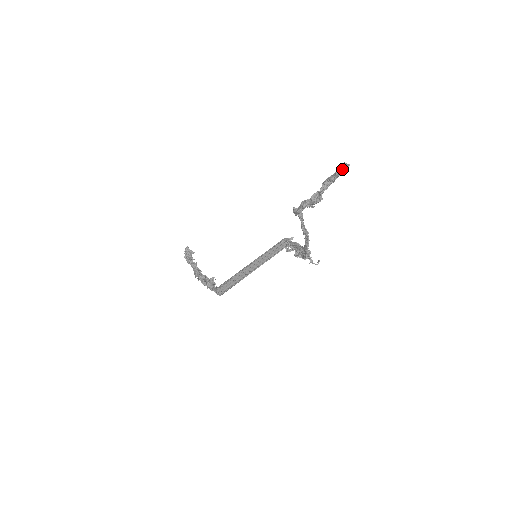
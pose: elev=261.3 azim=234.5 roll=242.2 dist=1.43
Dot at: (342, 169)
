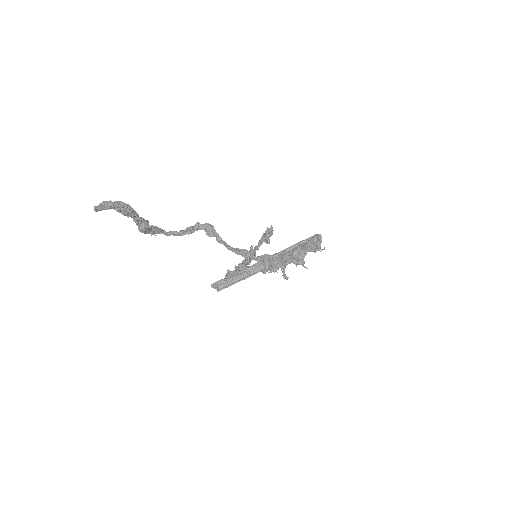
Dot at: (105, 209)
